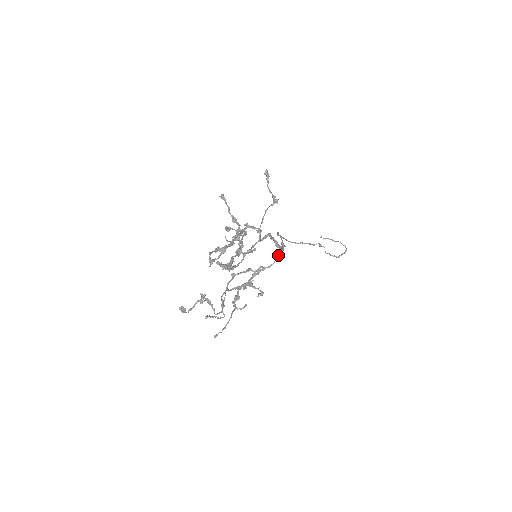
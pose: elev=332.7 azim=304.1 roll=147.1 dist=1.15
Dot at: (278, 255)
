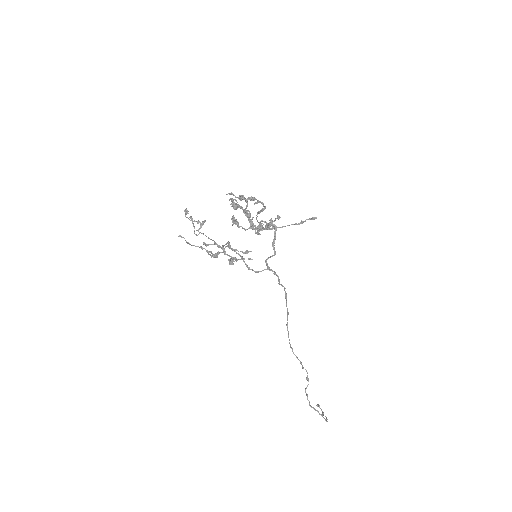
Dot at: (268, 268)
